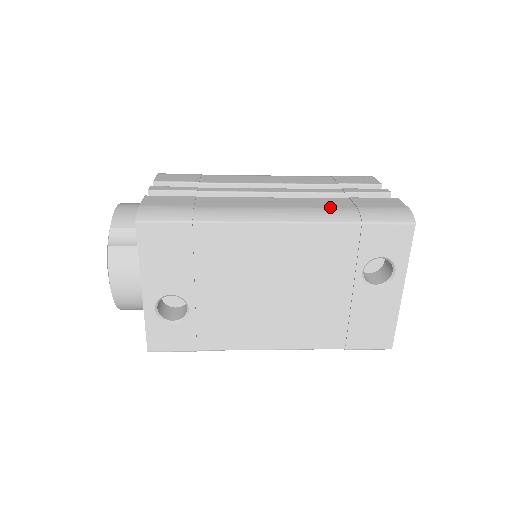
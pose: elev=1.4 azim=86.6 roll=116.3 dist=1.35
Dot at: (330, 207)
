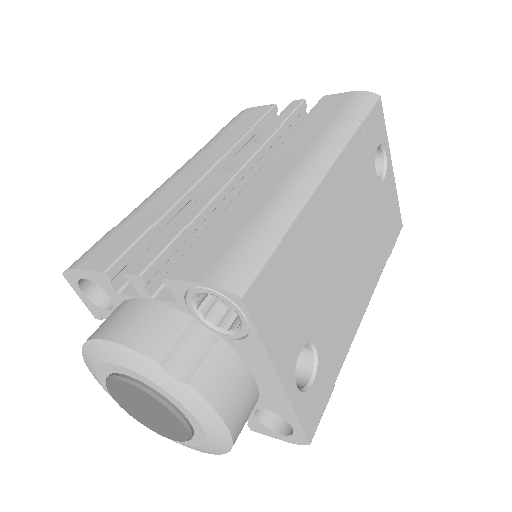
Dot at: (323, 130)
